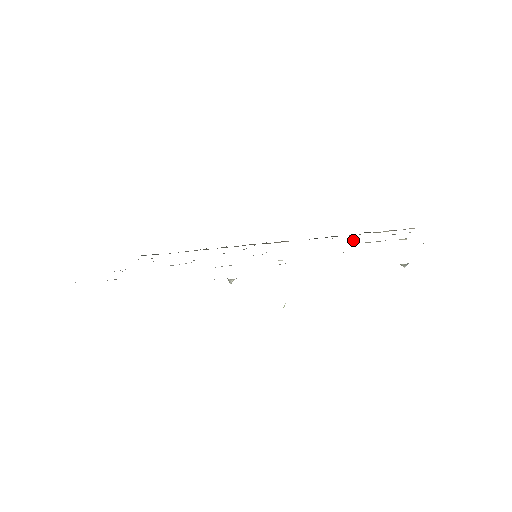
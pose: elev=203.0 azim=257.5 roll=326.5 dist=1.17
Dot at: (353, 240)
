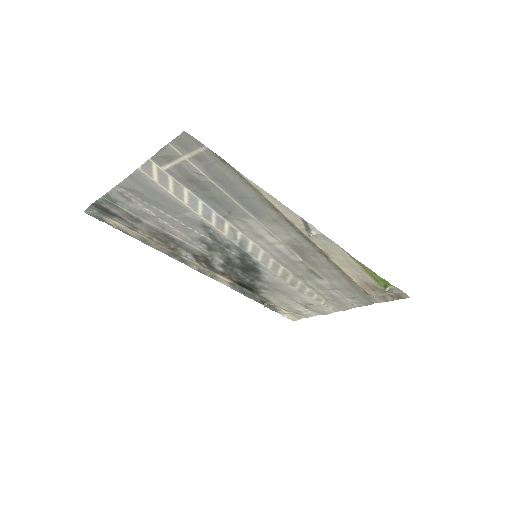
Dot at: occluded
